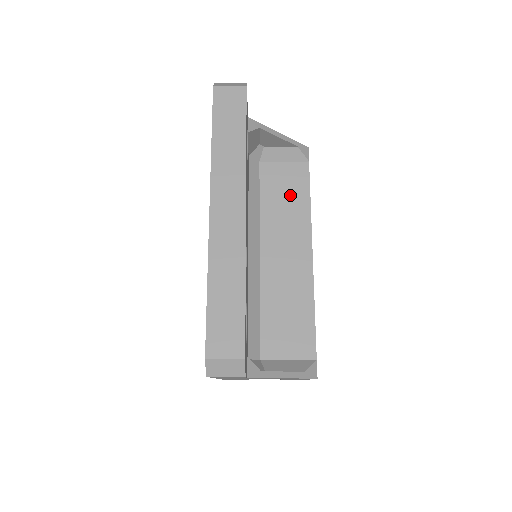
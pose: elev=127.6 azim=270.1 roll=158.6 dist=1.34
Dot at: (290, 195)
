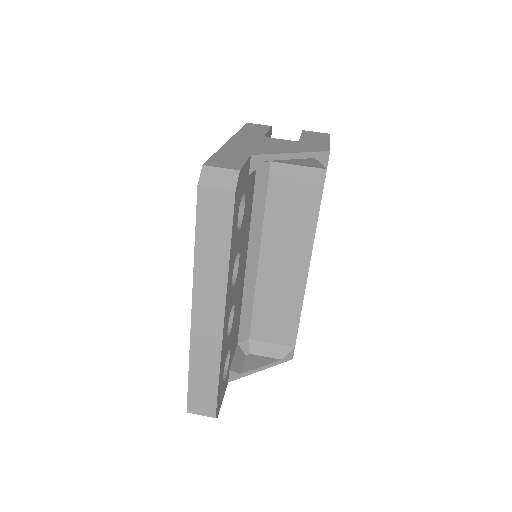
Dot at: (298, 205)
